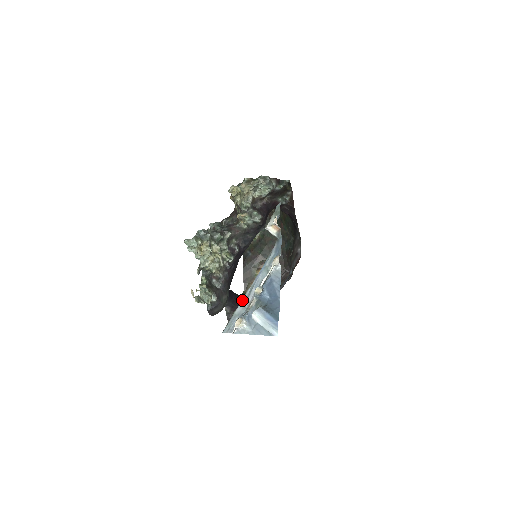
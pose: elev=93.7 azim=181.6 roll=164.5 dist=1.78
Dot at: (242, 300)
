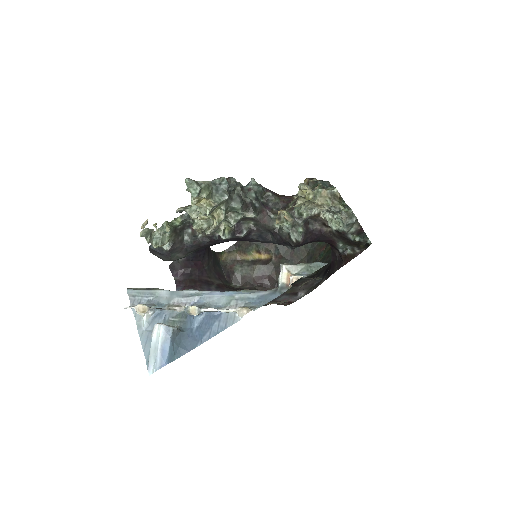
Dot at: (206, 263)
